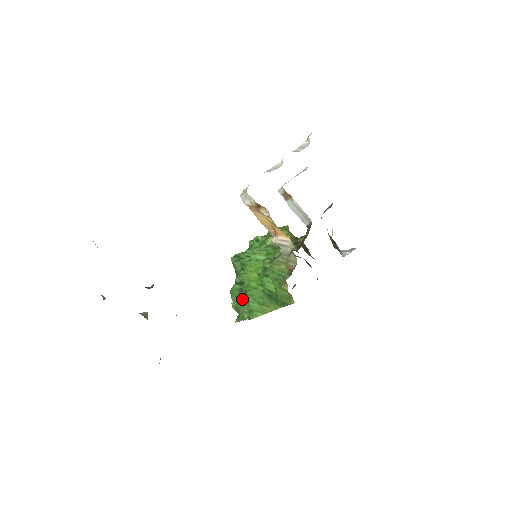
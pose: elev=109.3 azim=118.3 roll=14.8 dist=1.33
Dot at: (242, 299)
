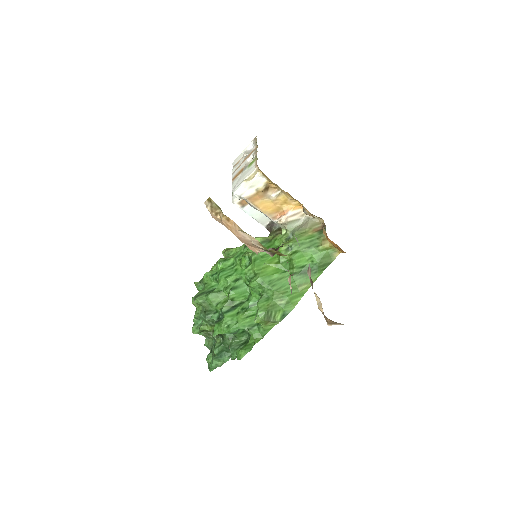
Dot at: (268, 301)
